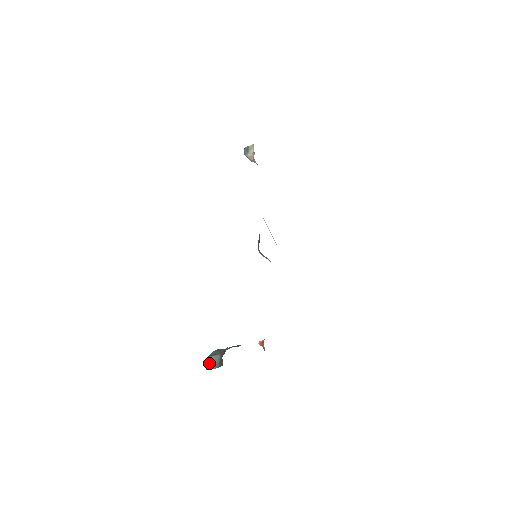
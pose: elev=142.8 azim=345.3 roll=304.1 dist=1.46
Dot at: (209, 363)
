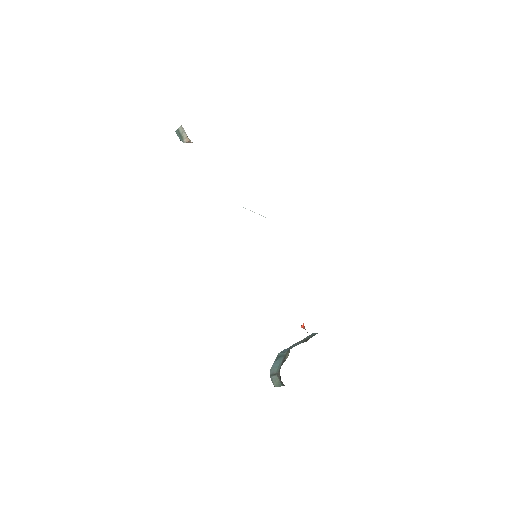
Dot at: (273, 382)
